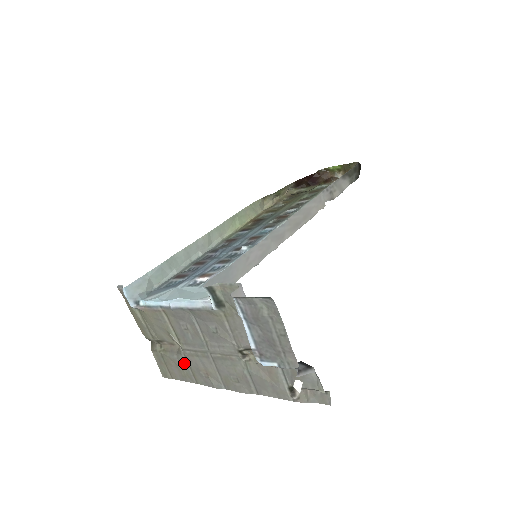
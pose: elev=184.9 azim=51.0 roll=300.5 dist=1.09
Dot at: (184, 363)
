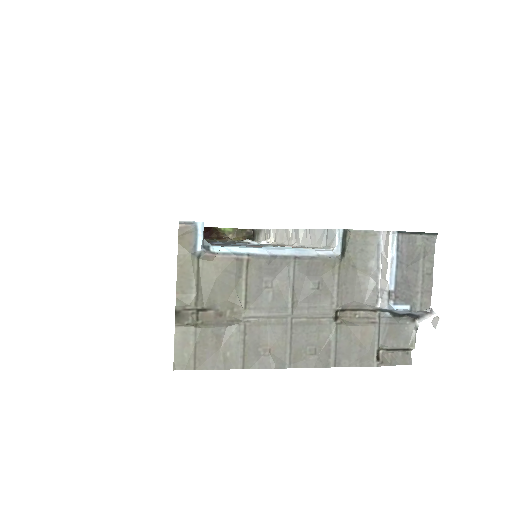
Dot at: (236, 338)
